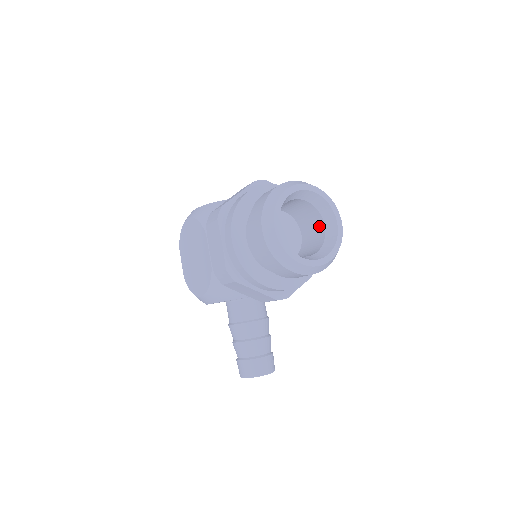
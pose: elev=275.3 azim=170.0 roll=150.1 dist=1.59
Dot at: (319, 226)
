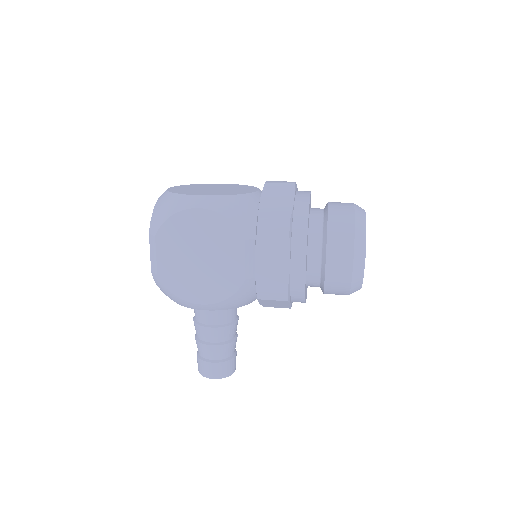
Dot at: occluded
